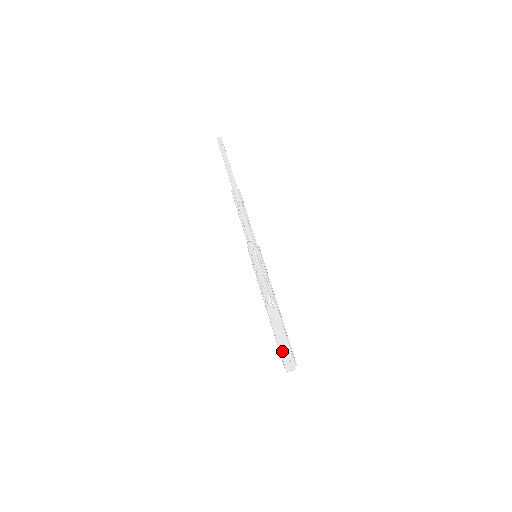
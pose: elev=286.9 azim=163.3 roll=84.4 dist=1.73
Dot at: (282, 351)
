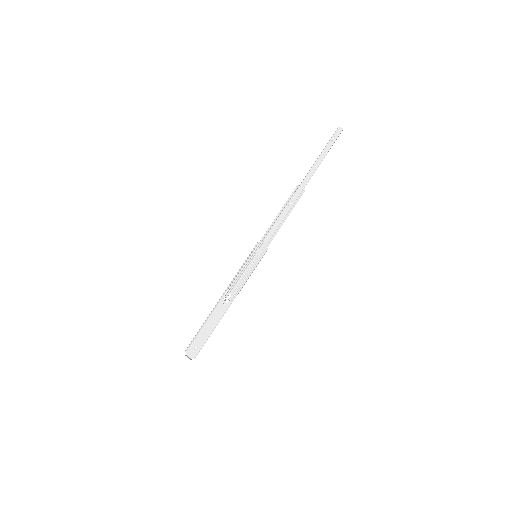
Dot at: (197, 338)
